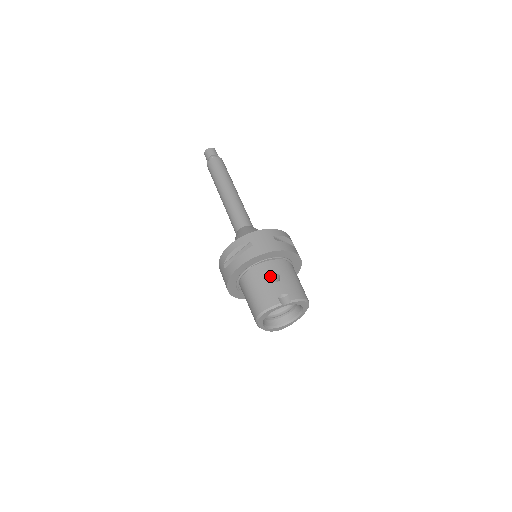
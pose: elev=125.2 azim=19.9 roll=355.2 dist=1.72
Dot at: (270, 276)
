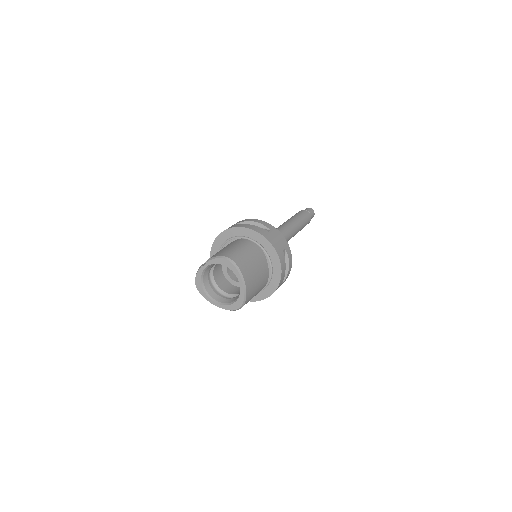
Dot at: occluded
